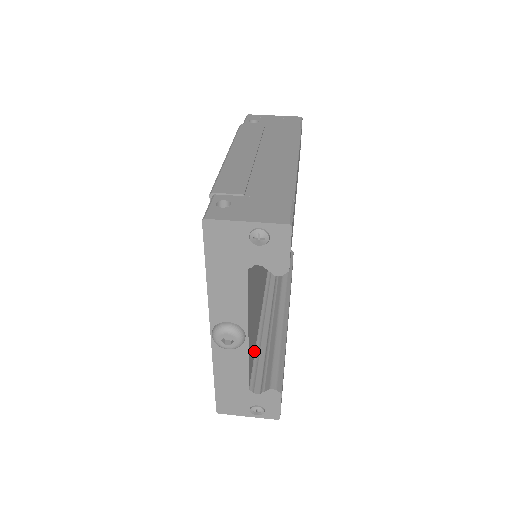
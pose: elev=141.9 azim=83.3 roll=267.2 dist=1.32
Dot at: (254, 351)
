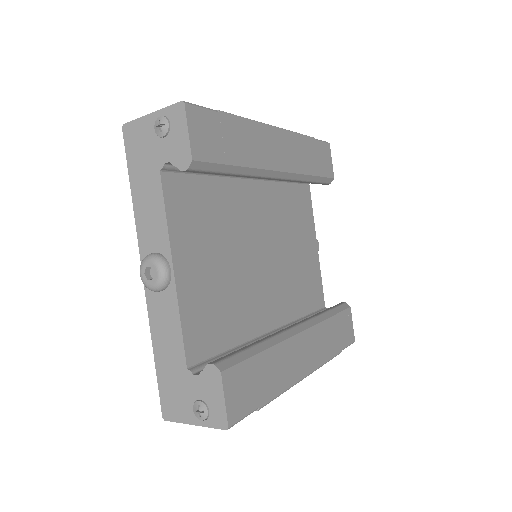
Dot at: (224, 346)
